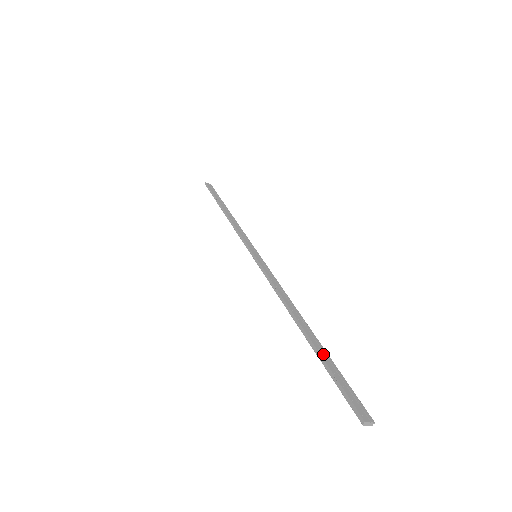
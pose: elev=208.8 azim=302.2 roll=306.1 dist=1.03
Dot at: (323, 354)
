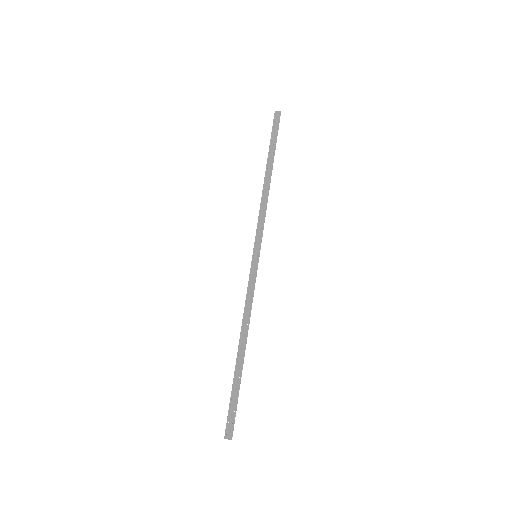
Dot at: (236, 381)
